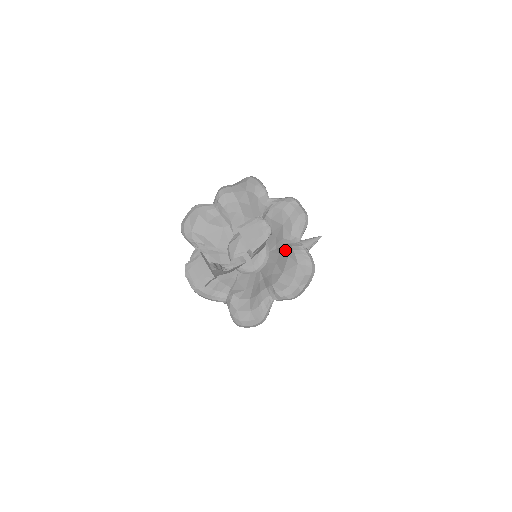
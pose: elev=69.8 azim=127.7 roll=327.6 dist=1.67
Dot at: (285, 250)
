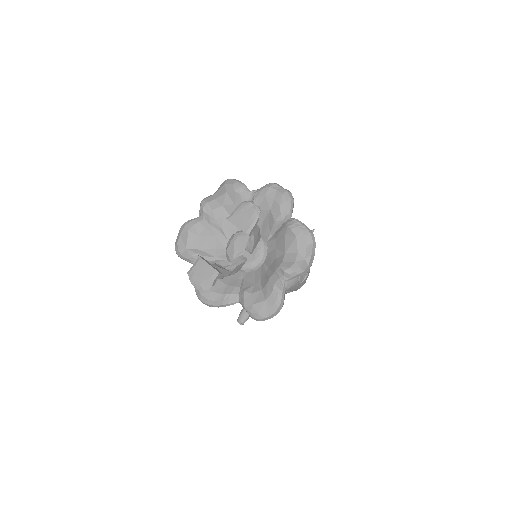
Dot at: (280, 231)
